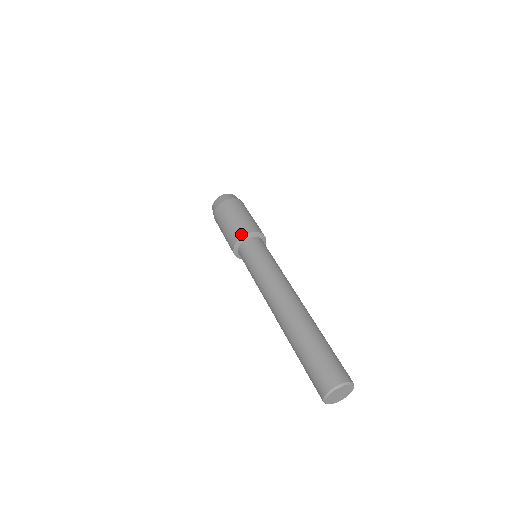
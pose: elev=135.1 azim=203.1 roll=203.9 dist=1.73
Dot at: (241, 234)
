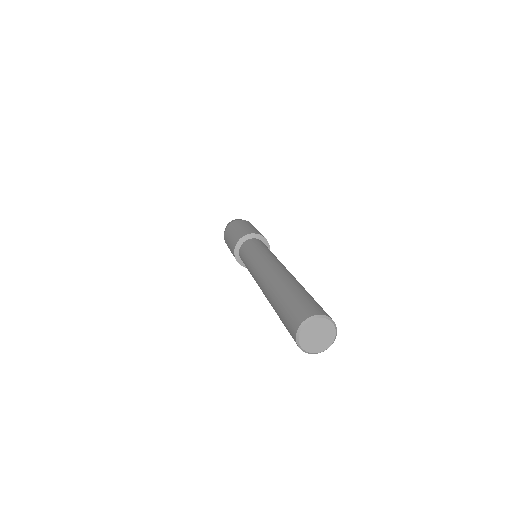
Dot at: (255, 232)
